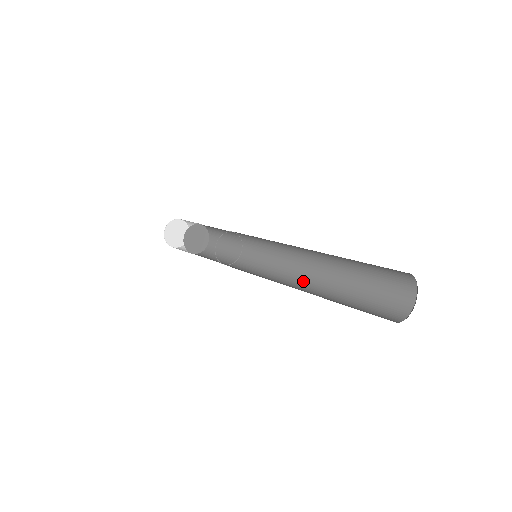
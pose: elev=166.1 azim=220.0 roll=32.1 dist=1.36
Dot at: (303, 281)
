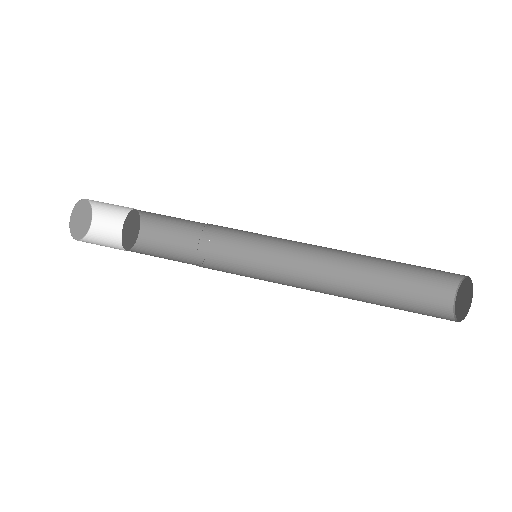
Dot at: (325, 260)
